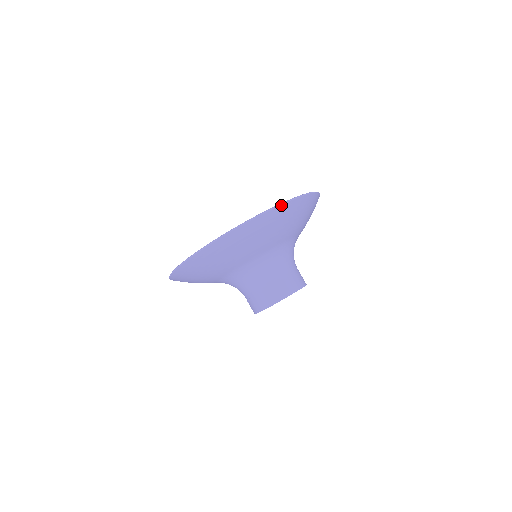
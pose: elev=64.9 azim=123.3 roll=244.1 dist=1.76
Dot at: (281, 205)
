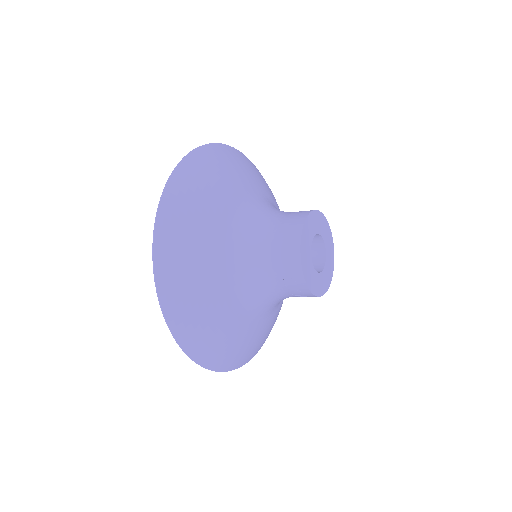
Dot at: (184, 158)
